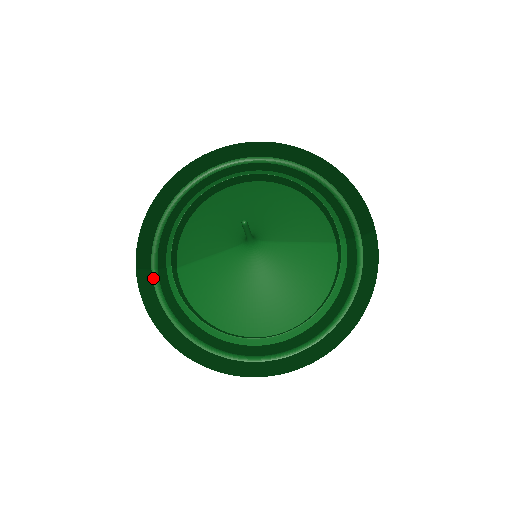
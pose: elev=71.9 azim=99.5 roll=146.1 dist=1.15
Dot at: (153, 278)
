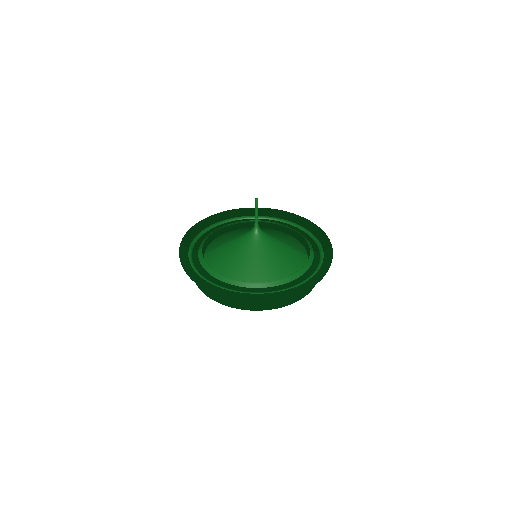
Dot at: (189, 252)
